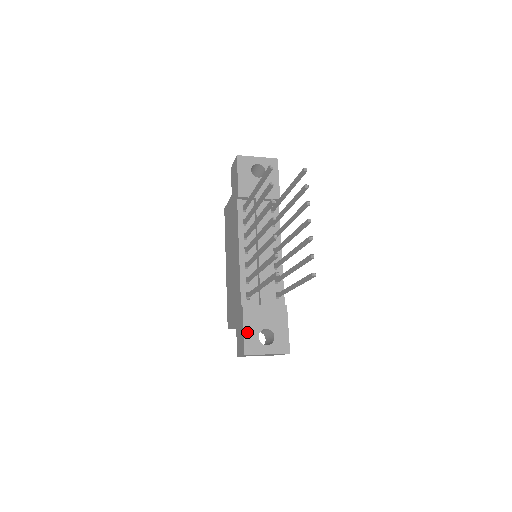
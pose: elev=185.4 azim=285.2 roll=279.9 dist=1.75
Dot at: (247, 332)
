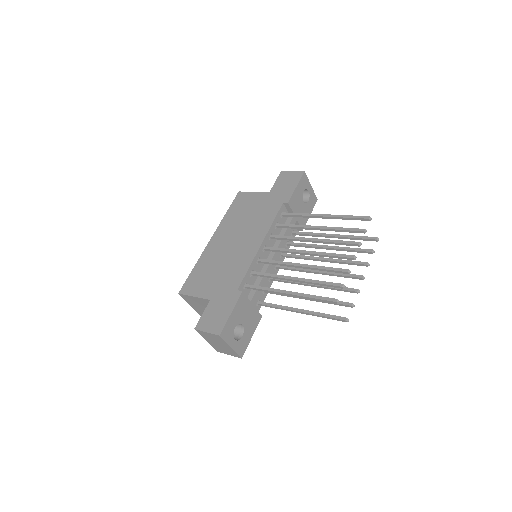
Dot at: (232, 317)
